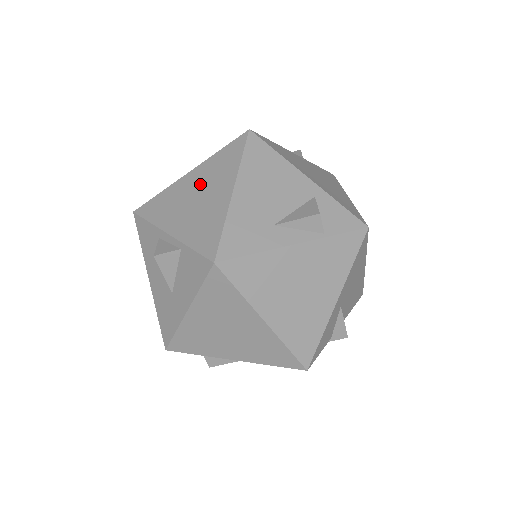
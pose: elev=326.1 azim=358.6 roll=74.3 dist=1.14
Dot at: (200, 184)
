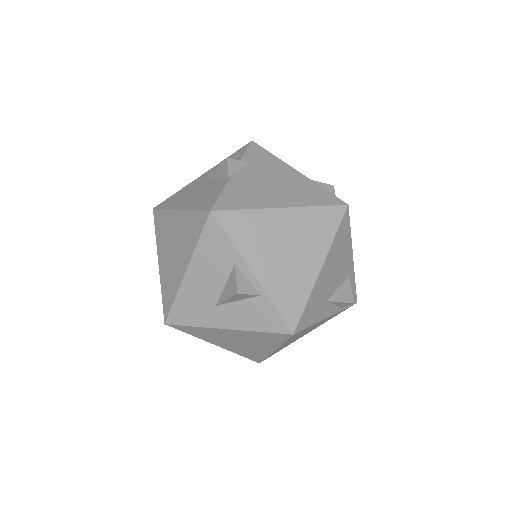
Dot at: (293, 235)
